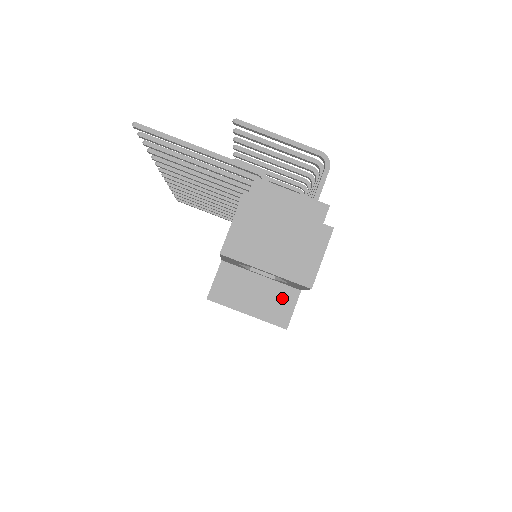
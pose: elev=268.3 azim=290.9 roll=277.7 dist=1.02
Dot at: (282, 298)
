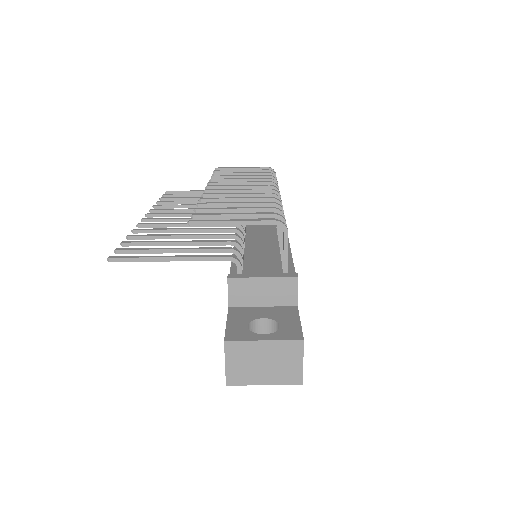
Dot at: occluded
